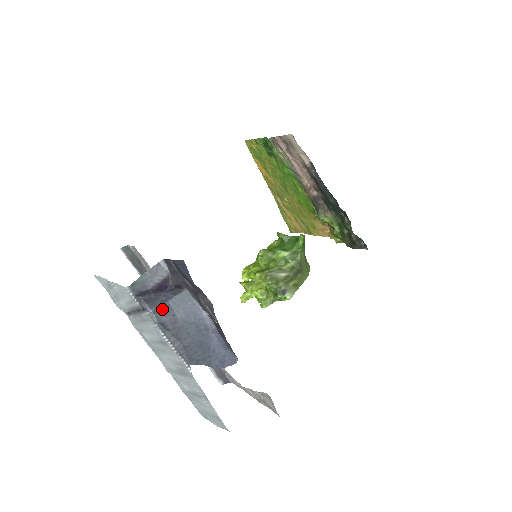
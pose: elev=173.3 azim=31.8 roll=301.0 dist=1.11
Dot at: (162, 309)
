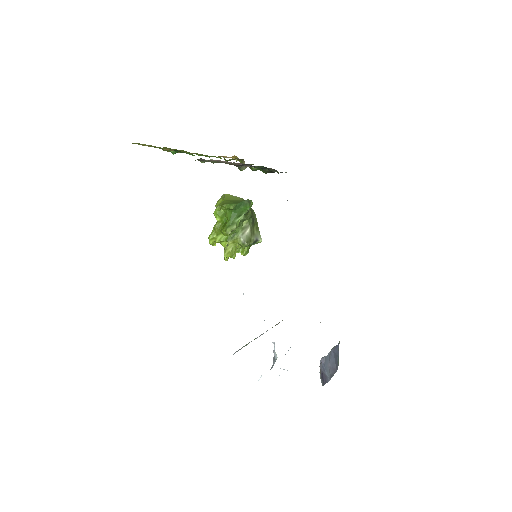
Dot at: (328, 373)
